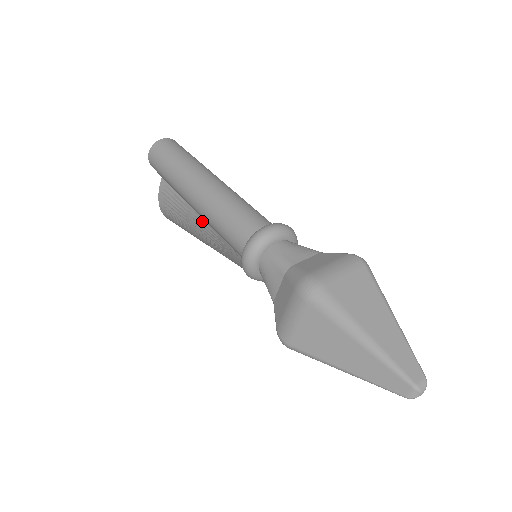
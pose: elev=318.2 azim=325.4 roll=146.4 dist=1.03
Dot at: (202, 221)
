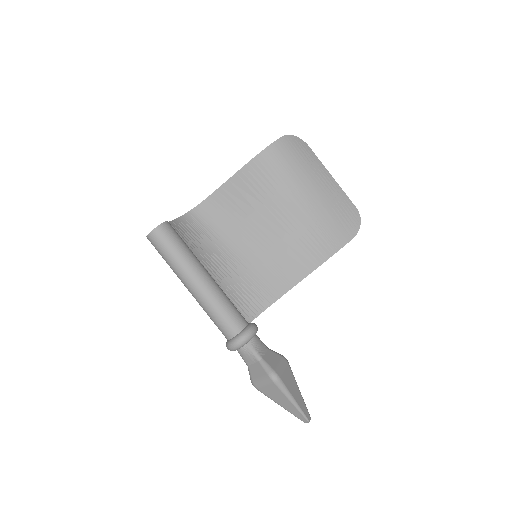
Dot at: occluded
